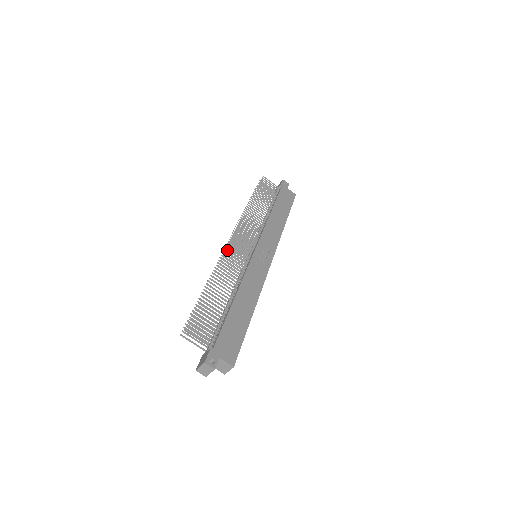
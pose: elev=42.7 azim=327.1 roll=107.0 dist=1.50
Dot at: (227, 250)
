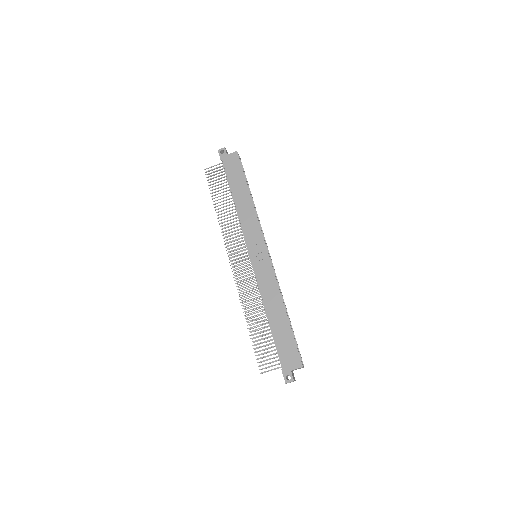
Dot at: occluded
